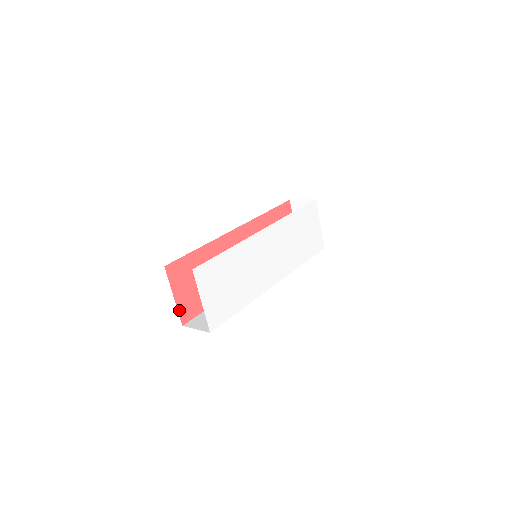
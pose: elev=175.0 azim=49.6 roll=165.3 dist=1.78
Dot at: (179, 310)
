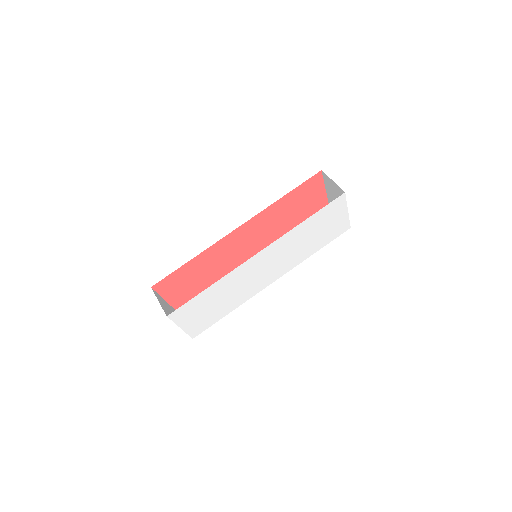
Dot at: (172, 305)
